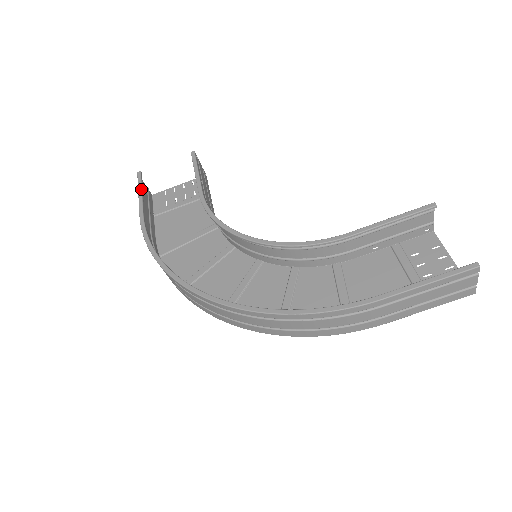
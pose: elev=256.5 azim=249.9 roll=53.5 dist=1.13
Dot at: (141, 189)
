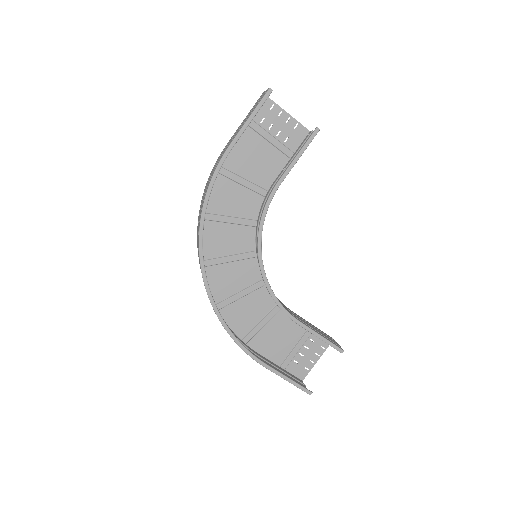
Dot at: occluded
